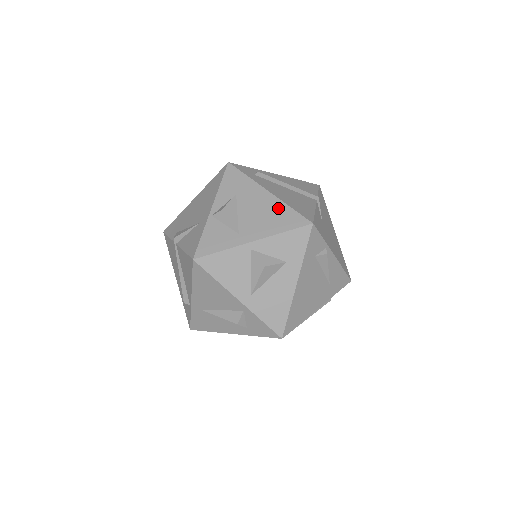
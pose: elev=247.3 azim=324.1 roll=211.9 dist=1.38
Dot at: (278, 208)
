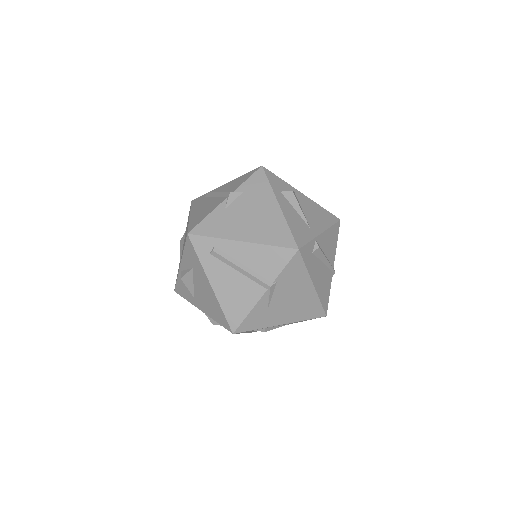
Dot at: (215, 303)
